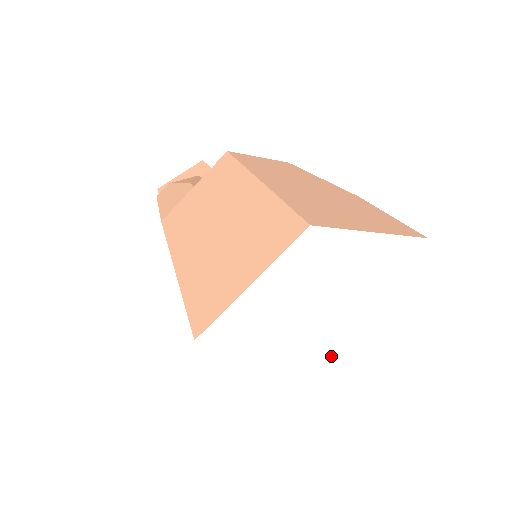
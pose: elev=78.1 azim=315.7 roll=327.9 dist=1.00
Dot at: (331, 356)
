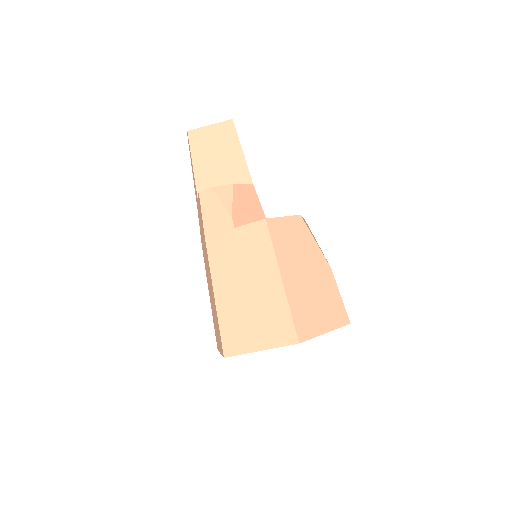
Dot at: occluded
